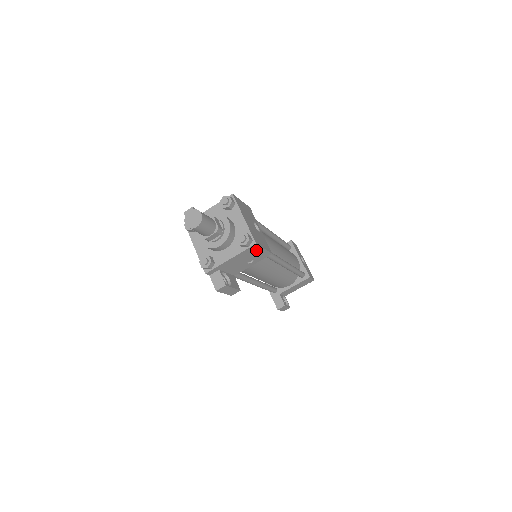
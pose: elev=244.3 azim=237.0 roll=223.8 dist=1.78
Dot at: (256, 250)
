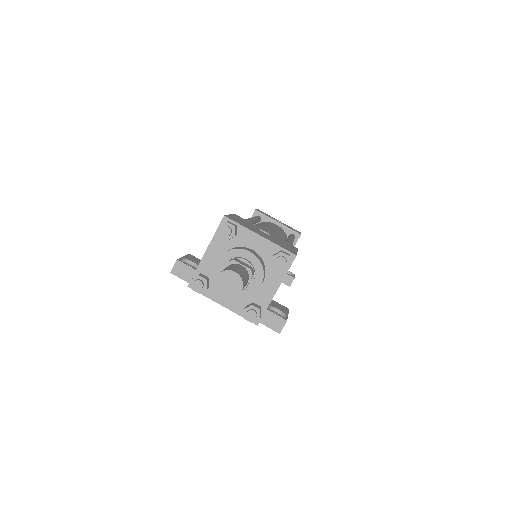
Dot at: occluded
